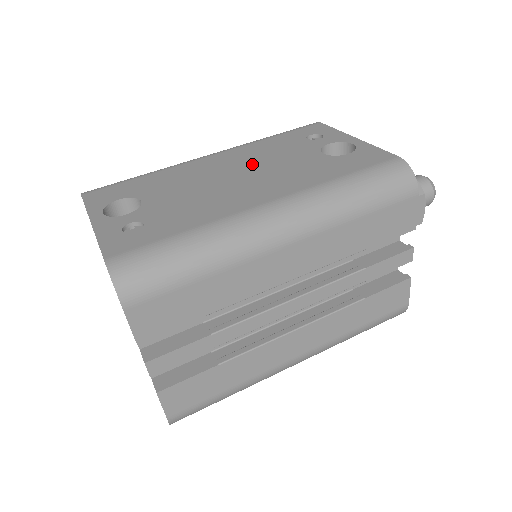
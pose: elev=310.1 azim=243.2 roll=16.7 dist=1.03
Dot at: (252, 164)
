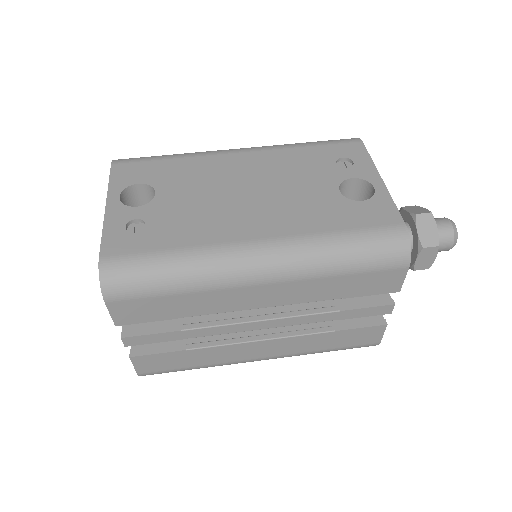
Dot at: (269, 180)
